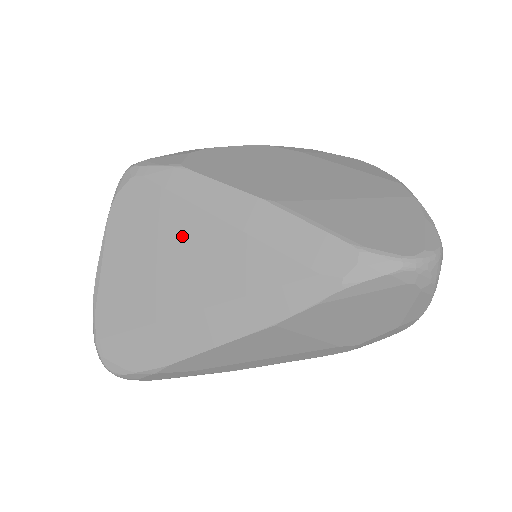
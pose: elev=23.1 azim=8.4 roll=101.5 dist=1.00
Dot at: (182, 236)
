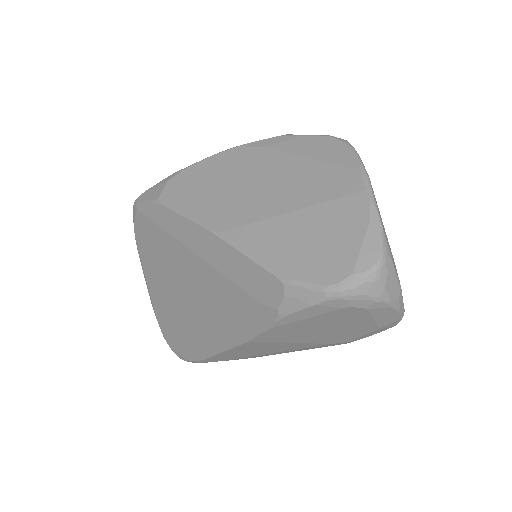
Dot at: (175, 263)
